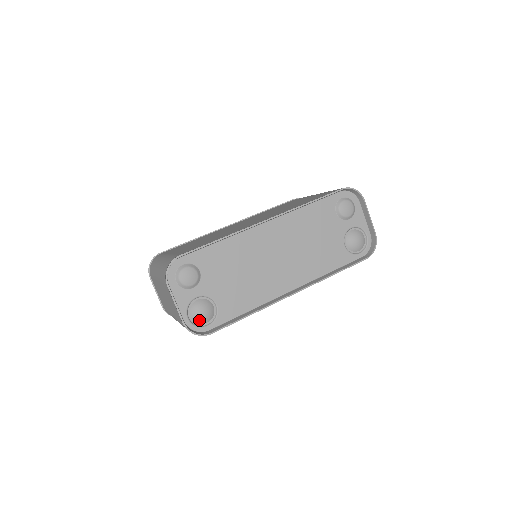
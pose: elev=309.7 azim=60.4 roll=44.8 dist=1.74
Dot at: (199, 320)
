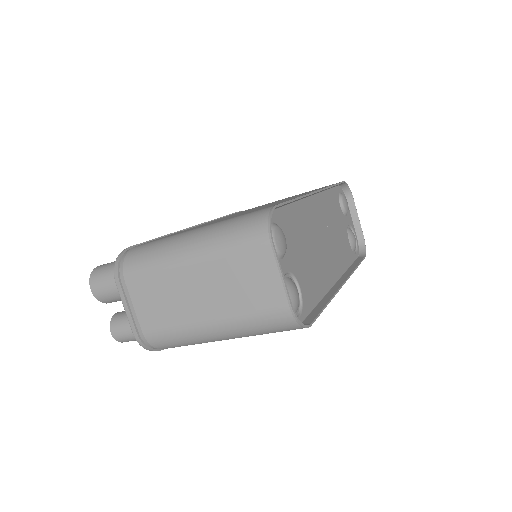
Dot at: (293, 307)
